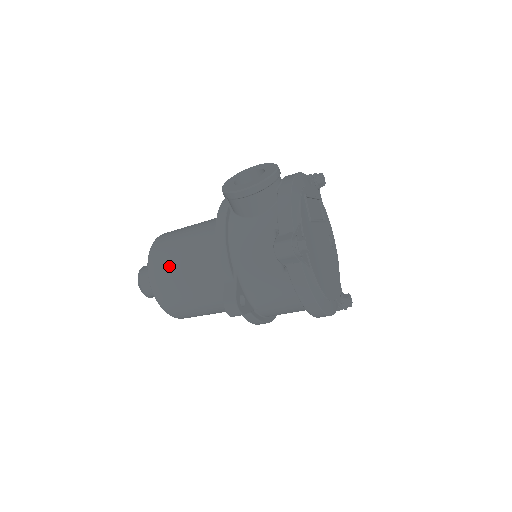
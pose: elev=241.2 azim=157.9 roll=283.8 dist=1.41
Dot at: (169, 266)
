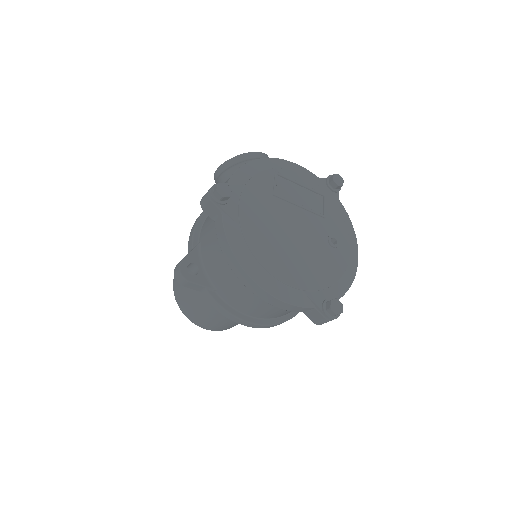
Dot at: occluded
